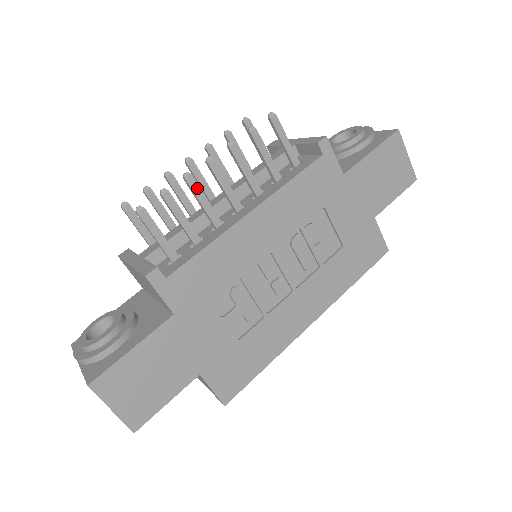
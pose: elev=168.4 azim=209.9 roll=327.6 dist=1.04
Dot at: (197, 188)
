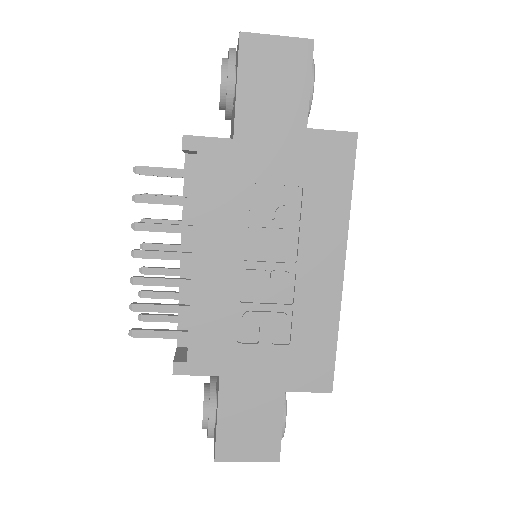
Dot at: (147, 280)
